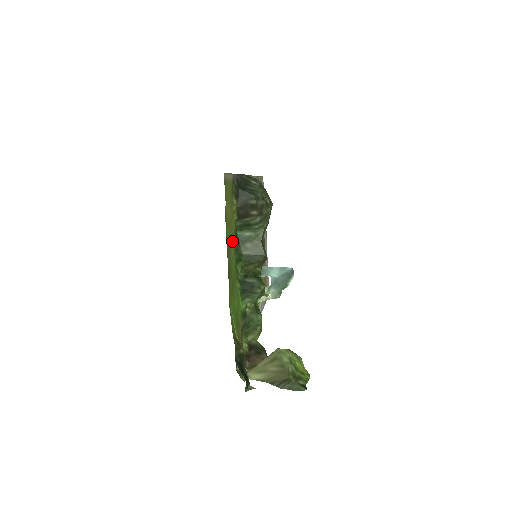
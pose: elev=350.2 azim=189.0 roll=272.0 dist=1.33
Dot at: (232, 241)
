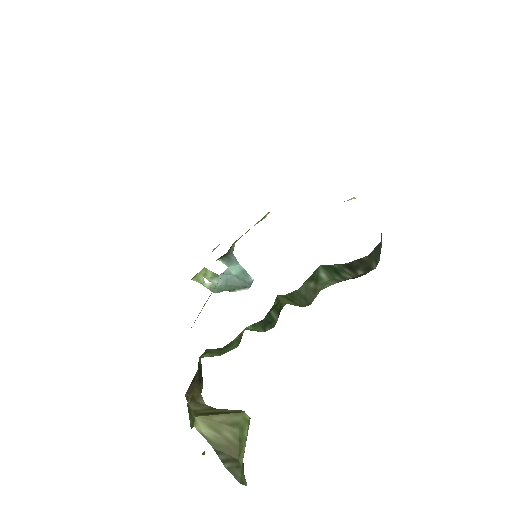
Dot at: occluded
